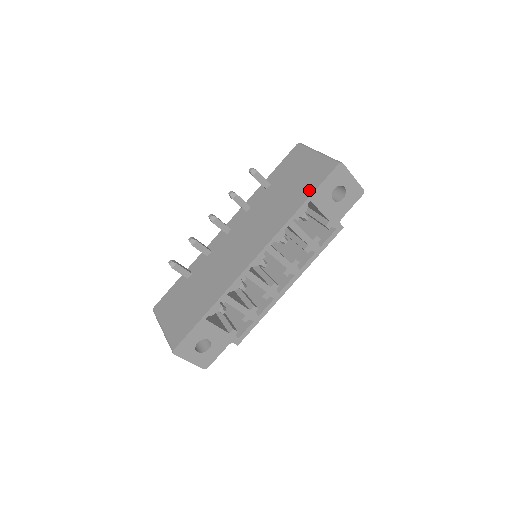
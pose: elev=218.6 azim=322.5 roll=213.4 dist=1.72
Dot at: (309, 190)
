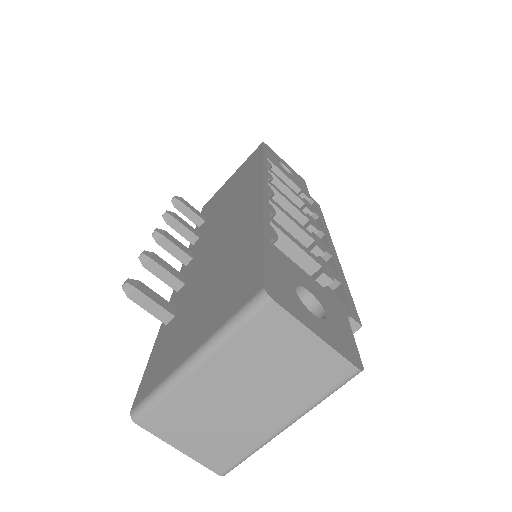
Dot at: (256, 158)
